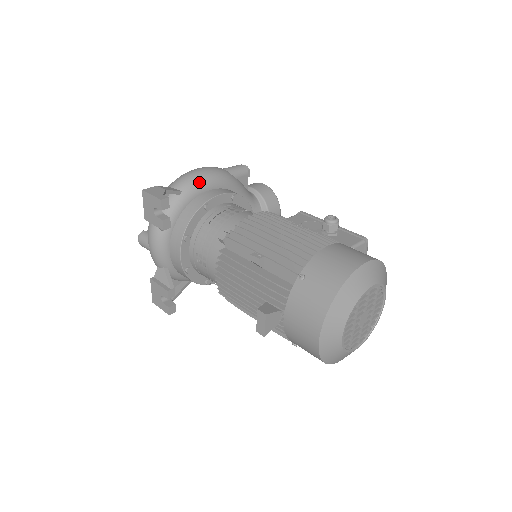
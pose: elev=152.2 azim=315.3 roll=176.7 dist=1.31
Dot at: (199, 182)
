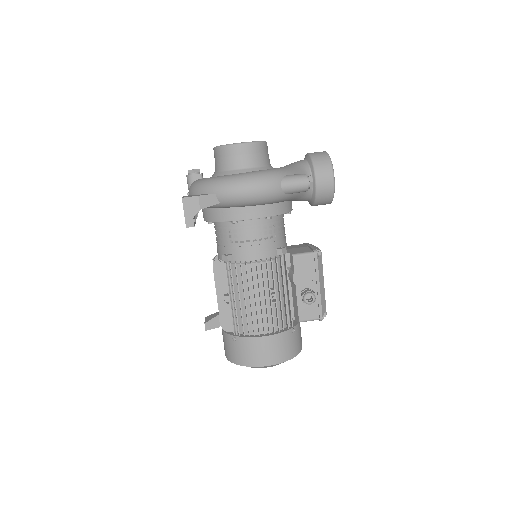
Dot at: (240, 203)
